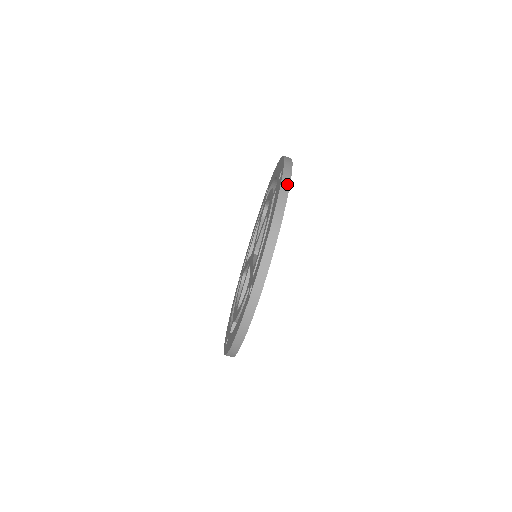
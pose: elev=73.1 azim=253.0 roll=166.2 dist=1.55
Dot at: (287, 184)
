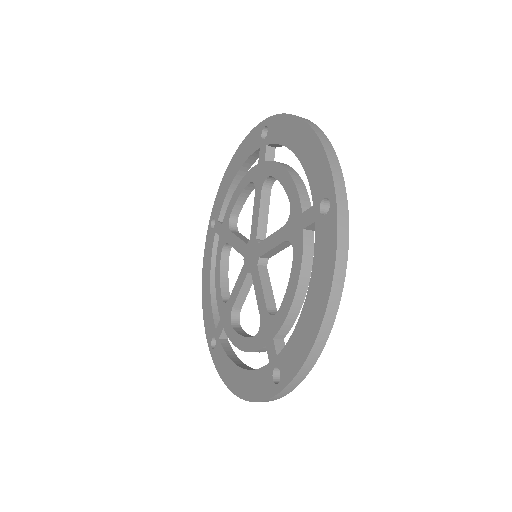
Dot at: (345, 248)
